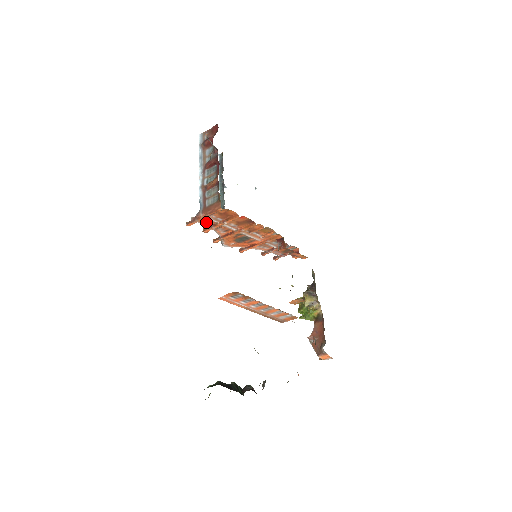
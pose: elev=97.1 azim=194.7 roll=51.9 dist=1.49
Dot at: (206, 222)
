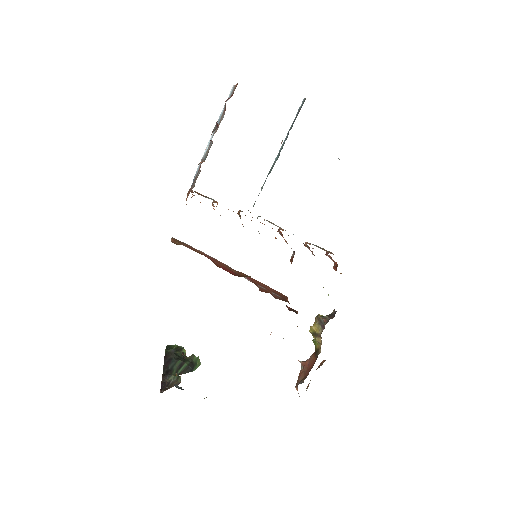
Dot at: occluded
